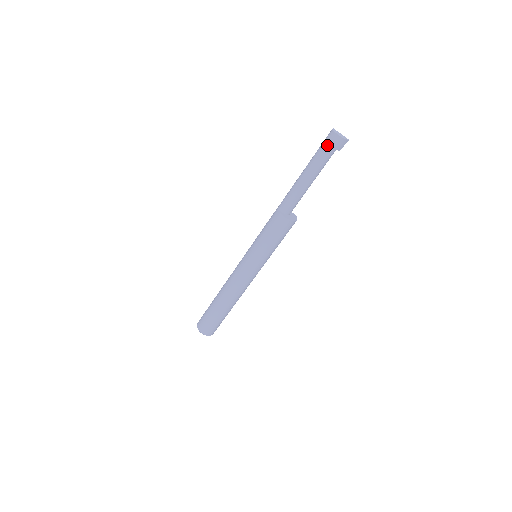
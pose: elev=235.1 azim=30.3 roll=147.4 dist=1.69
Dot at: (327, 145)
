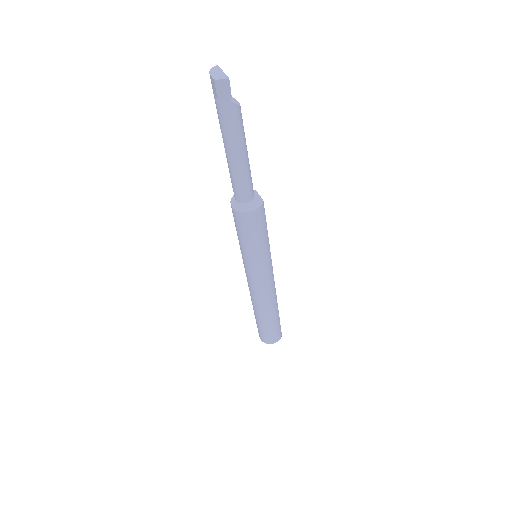
Dot at: (214, 96)
